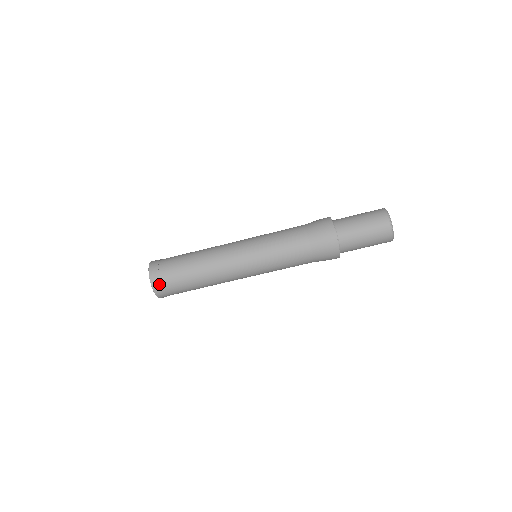
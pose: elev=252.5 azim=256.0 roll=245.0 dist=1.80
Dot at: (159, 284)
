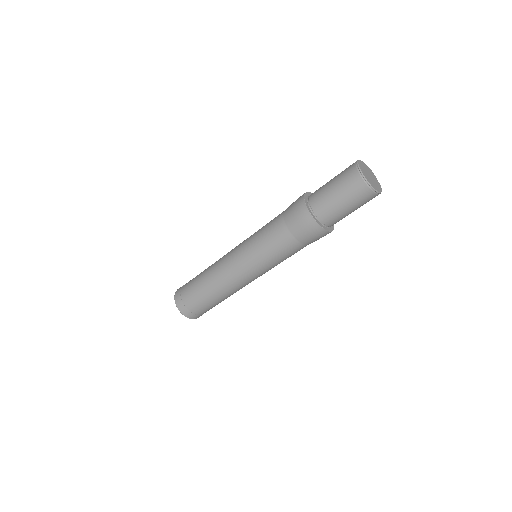
Dot at: (192, 315)
